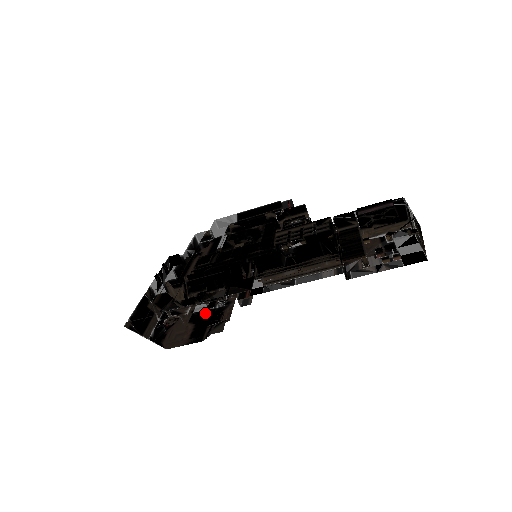
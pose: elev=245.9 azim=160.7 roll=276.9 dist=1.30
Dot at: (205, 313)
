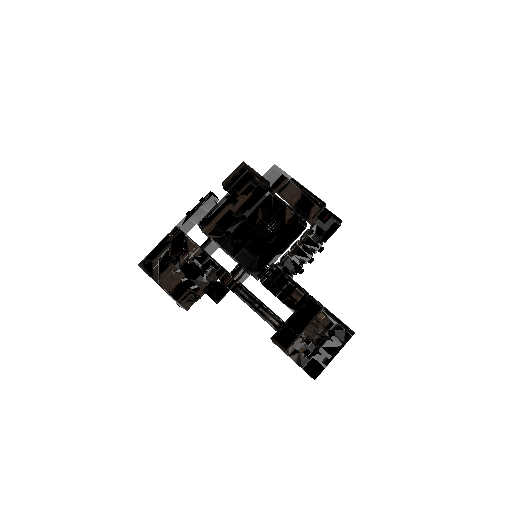
Dot at: occluded
